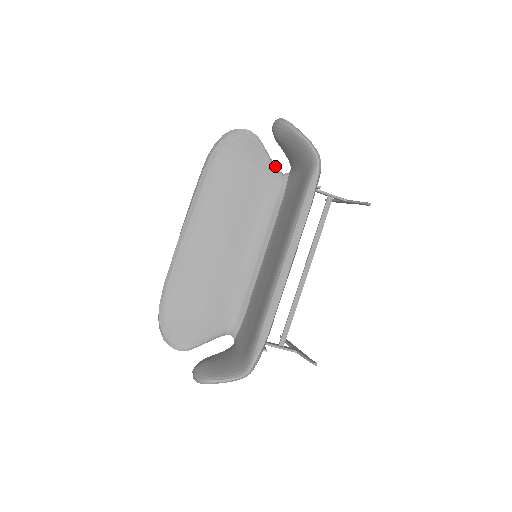
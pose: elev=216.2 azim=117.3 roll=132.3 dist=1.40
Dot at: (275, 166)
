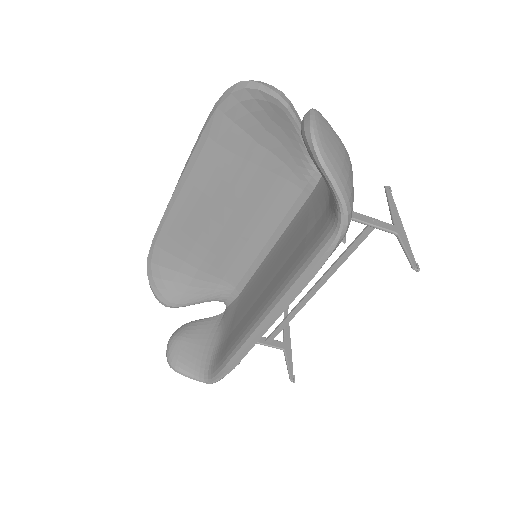
Dot at: occluded
